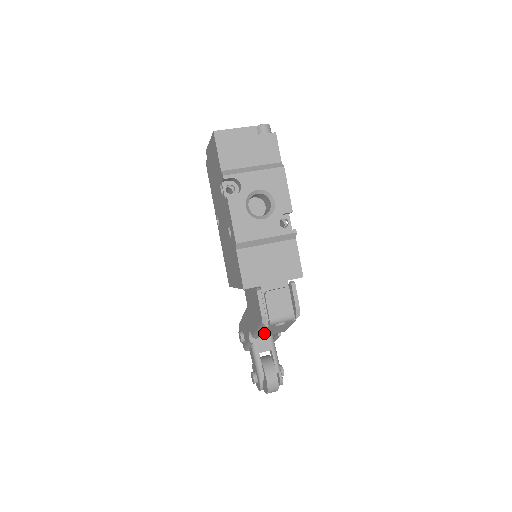
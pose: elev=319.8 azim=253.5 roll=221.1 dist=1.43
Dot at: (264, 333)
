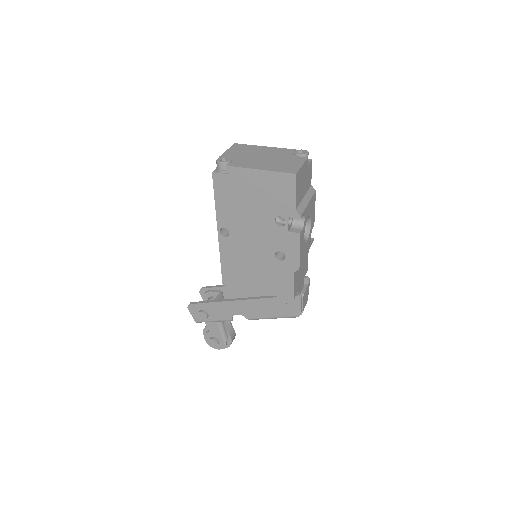
Dot at: occluded
